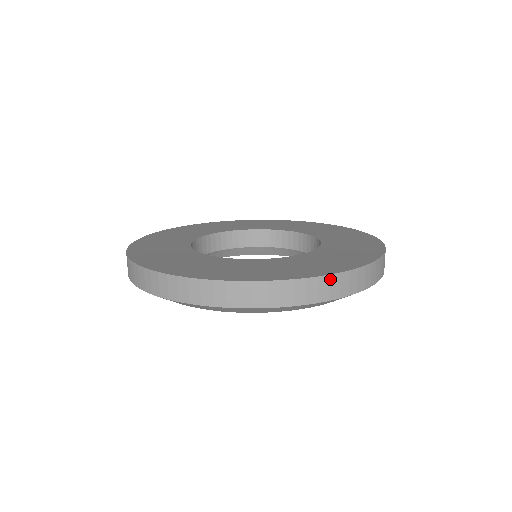
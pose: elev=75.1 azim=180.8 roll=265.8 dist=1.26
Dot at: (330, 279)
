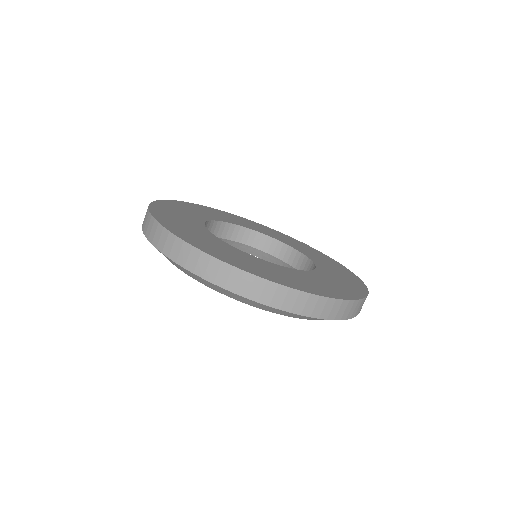
Dot at: (361, 302)
